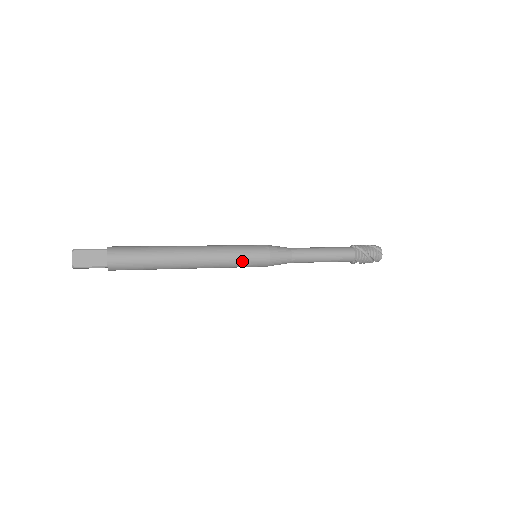
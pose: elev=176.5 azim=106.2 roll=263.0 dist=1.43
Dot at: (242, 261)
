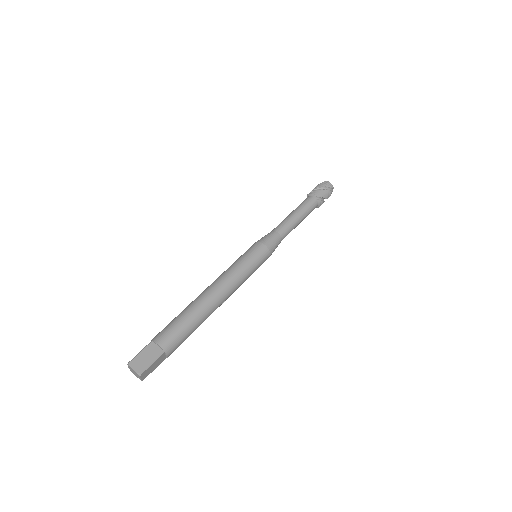
Dot at: (252, 273)
